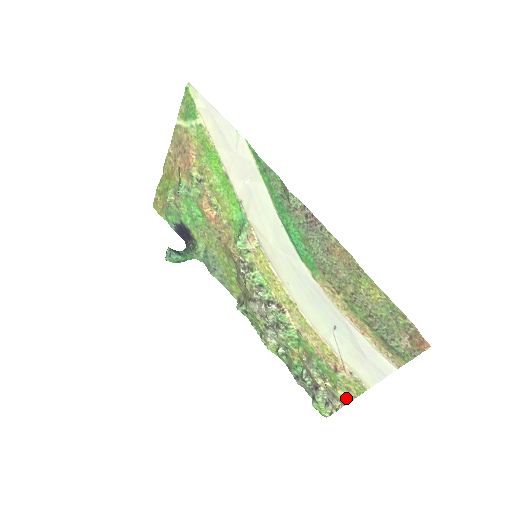
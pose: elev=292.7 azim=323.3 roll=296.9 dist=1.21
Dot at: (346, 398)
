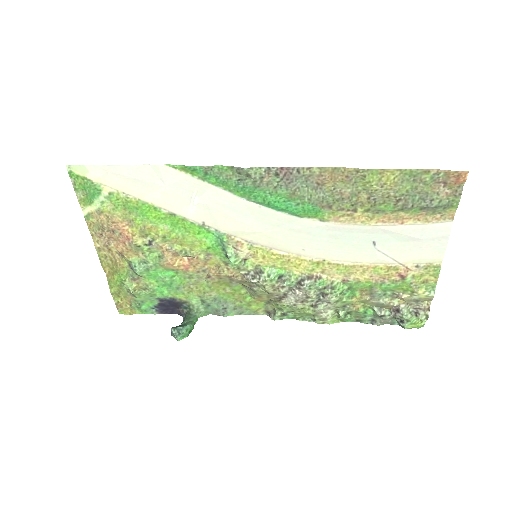
Dot at: (429, 291)
